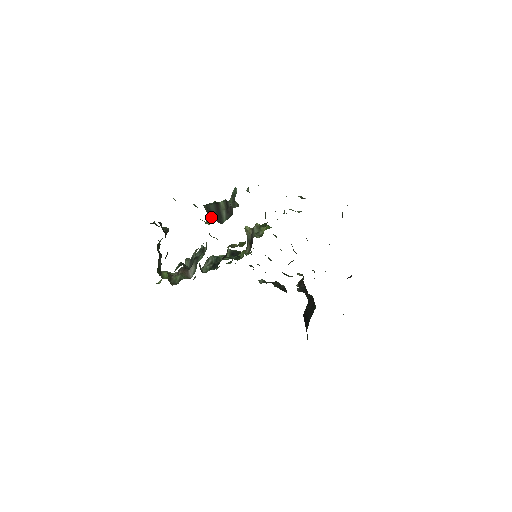
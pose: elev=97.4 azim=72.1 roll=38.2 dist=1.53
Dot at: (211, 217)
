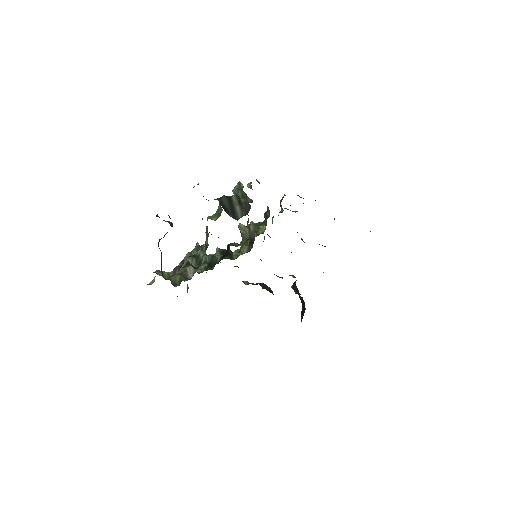
Dot at: (226, 212)
